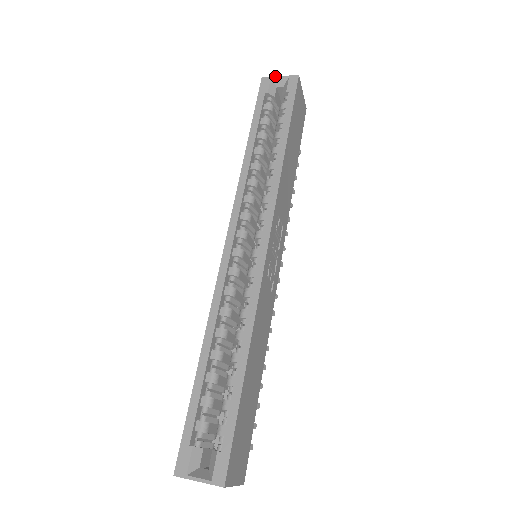
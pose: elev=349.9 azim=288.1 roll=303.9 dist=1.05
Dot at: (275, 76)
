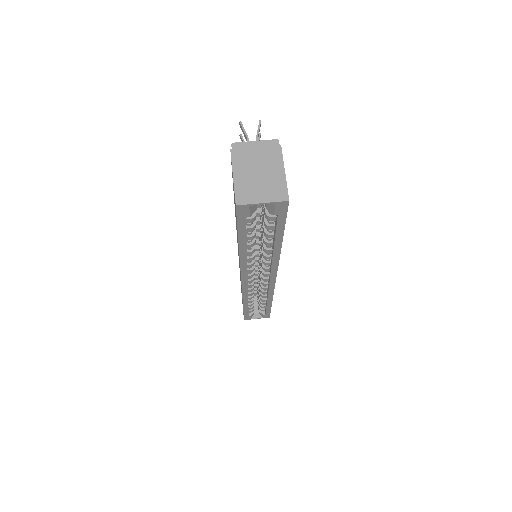
Dot at: (255, 204)
